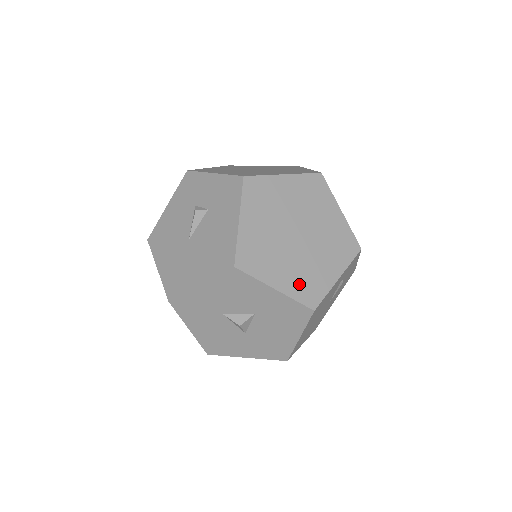
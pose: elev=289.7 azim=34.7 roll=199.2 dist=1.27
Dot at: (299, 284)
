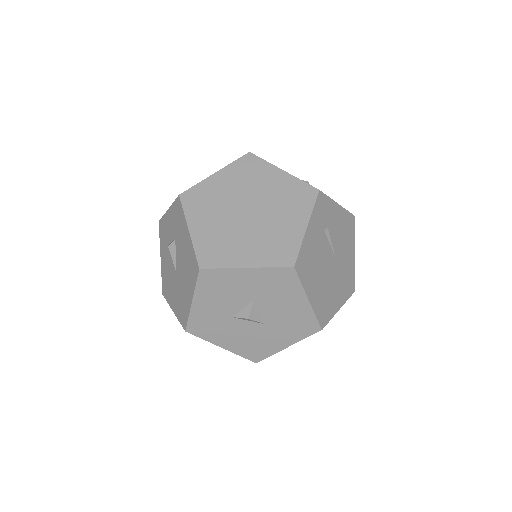
Dot at: (268, 252)
